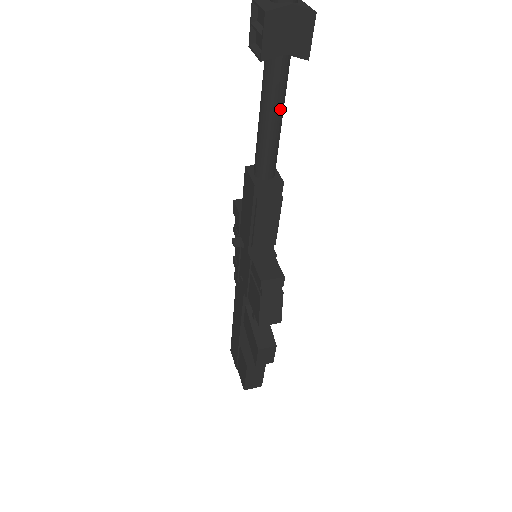
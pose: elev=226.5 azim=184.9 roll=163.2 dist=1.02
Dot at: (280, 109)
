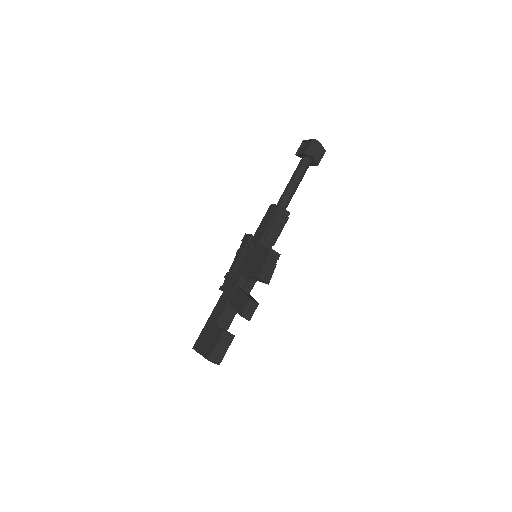
Dot at: (301, 179)
